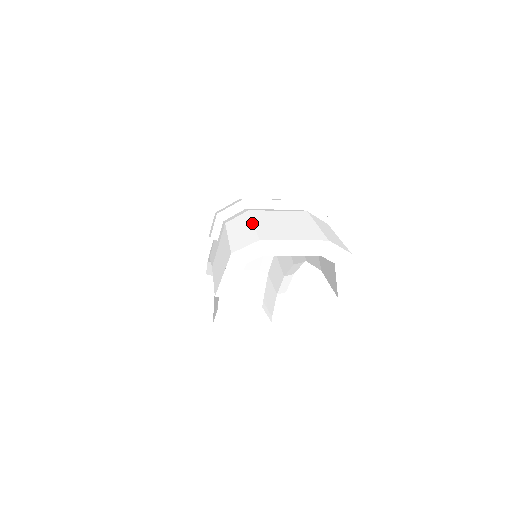
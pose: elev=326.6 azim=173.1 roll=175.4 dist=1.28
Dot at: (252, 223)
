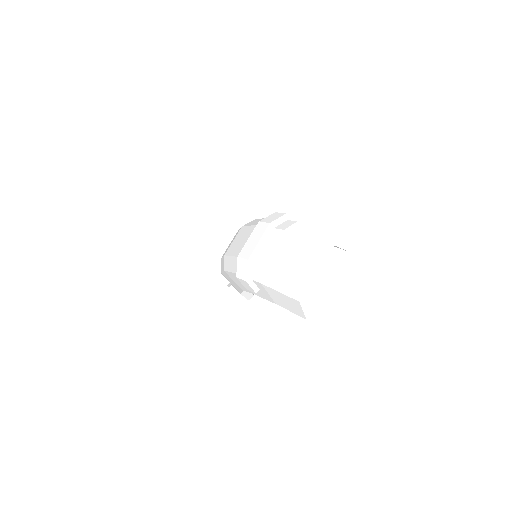
Dot at: (281, 274)
